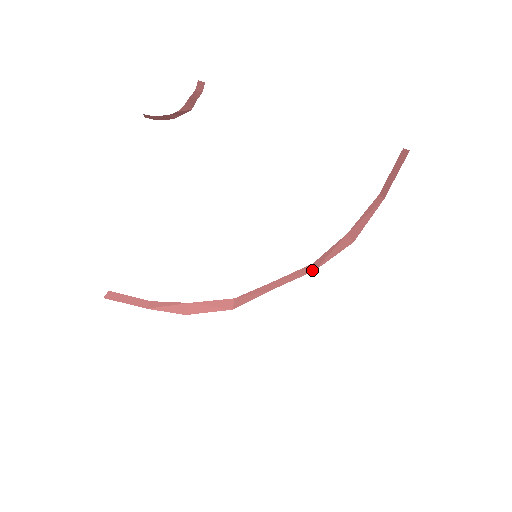
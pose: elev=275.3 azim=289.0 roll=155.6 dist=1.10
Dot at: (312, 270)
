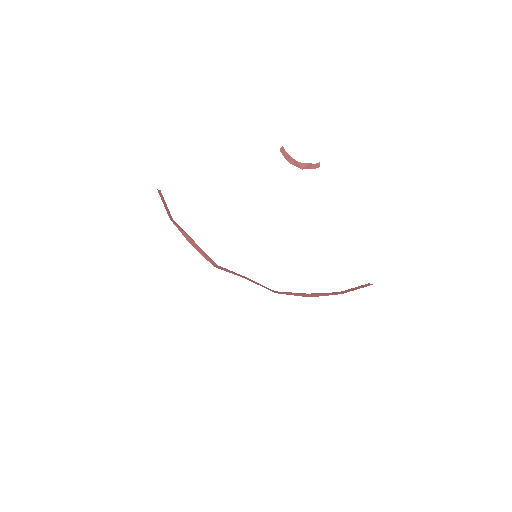
Dot at: (274, 292)
